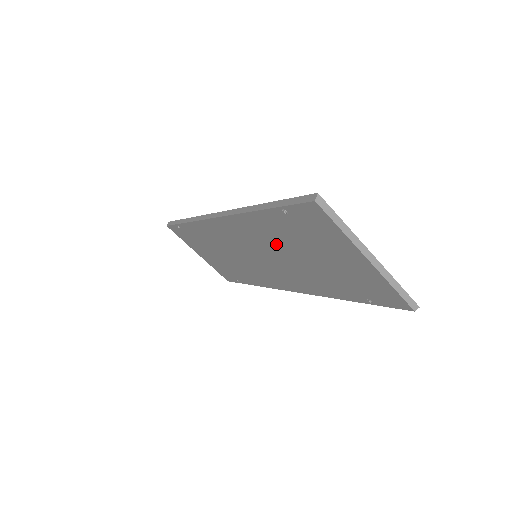
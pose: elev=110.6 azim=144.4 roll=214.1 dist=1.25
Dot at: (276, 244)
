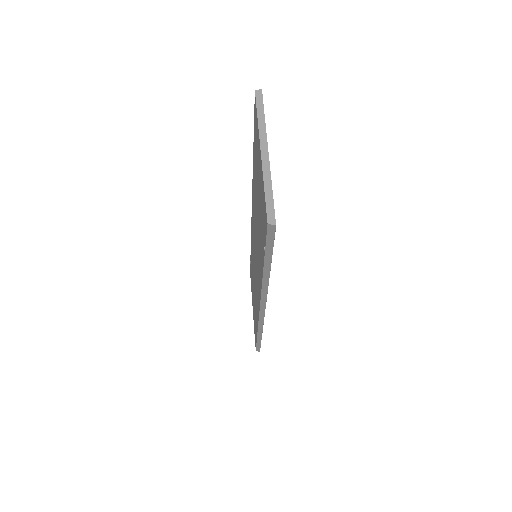
Dot at: occluded
